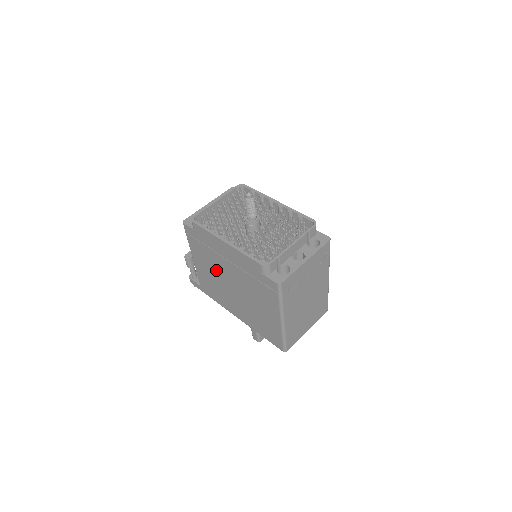
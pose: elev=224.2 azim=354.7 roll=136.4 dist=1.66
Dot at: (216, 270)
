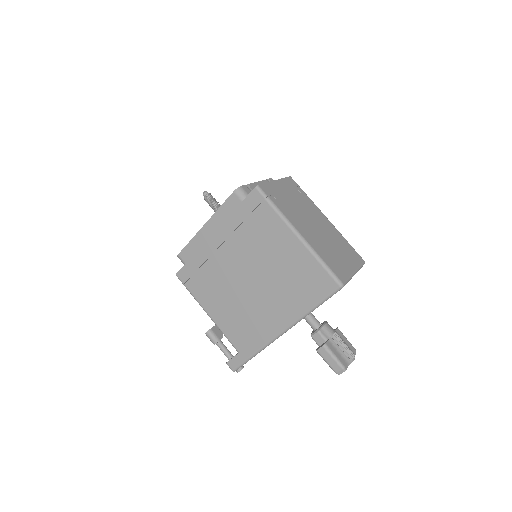
Dot at: (226, 285)
